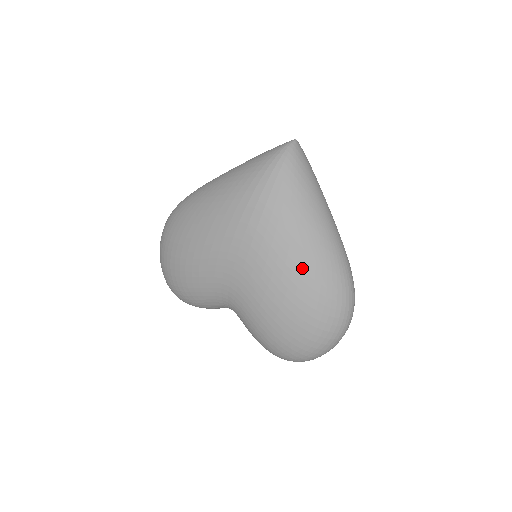
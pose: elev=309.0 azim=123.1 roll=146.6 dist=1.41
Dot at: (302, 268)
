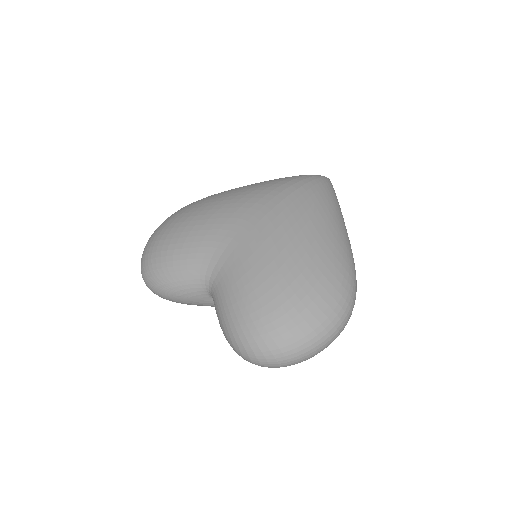
Dot at: (316, 239)
